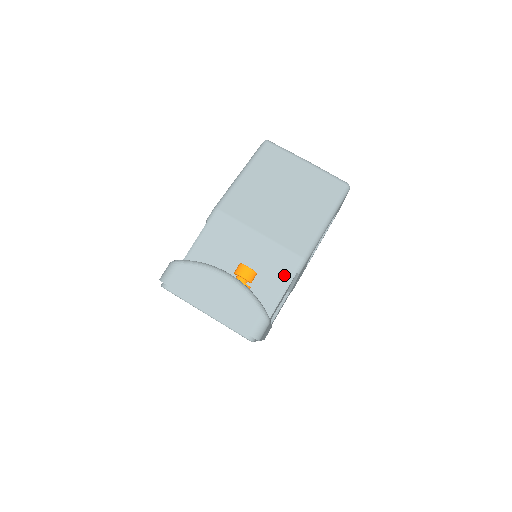
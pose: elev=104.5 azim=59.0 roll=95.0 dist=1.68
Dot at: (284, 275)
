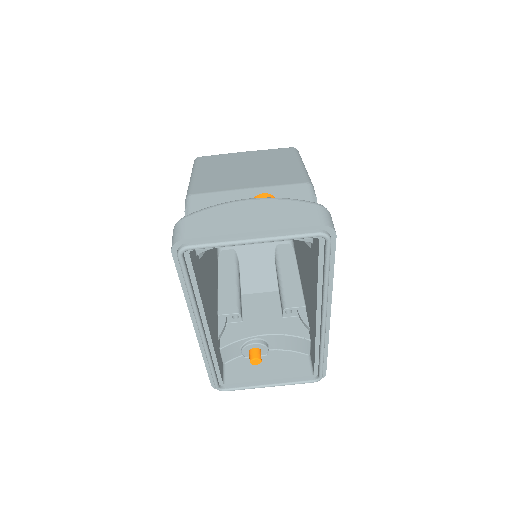
Dot at: occluded
